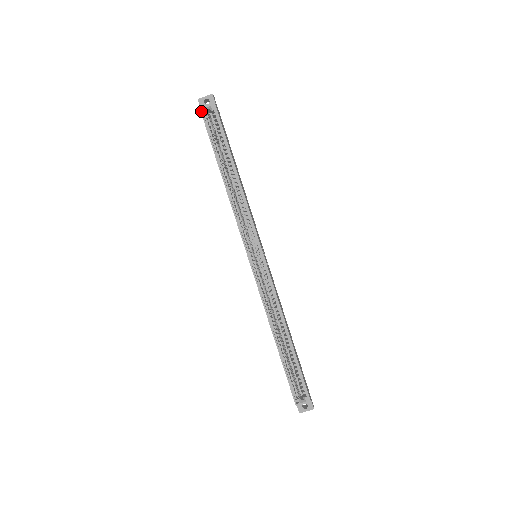
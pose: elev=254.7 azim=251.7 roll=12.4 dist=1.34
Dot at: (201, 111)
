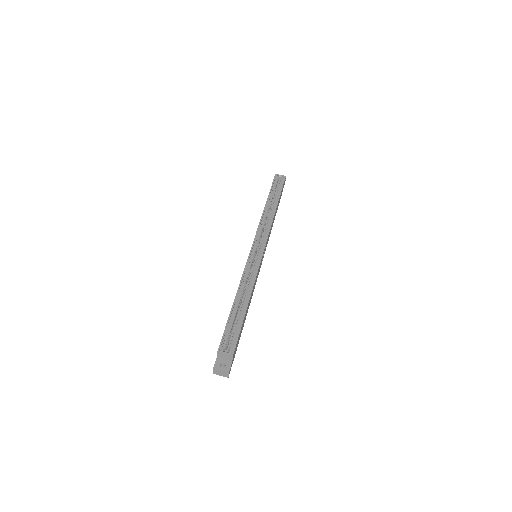
Dot at: (275, 175)
